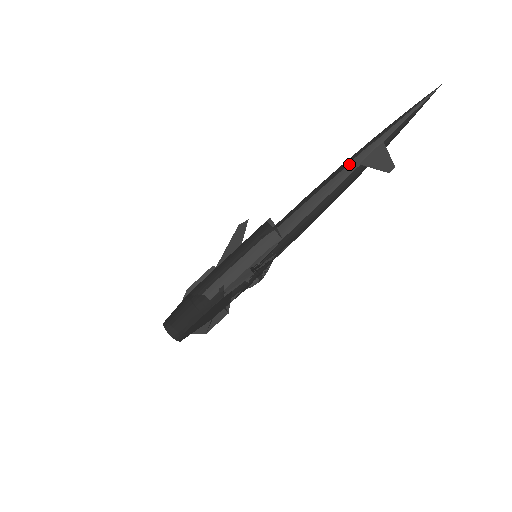
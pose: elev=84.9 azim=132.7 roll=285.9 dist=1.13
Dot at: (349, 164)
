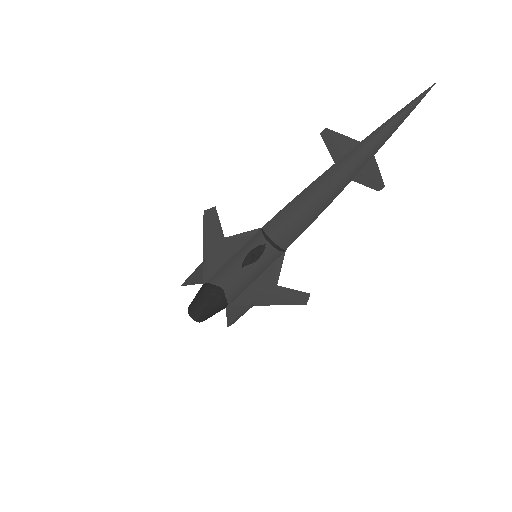
Dot at: (342, 183)
